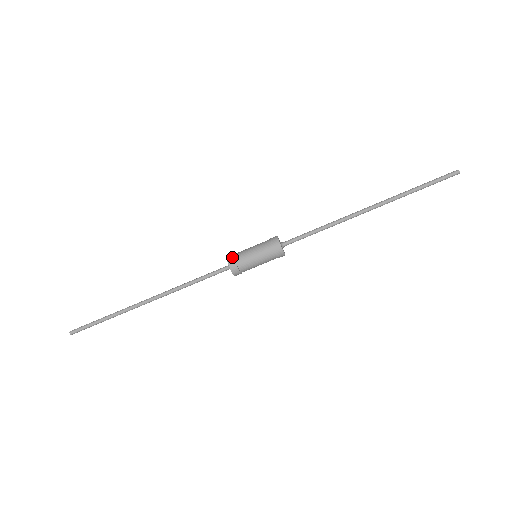
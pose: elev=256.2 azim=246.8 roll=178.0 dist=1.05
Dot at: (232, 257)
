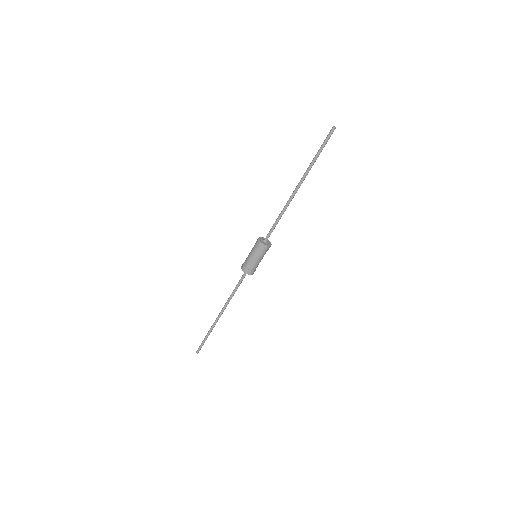
Dot at: (243, 263)
